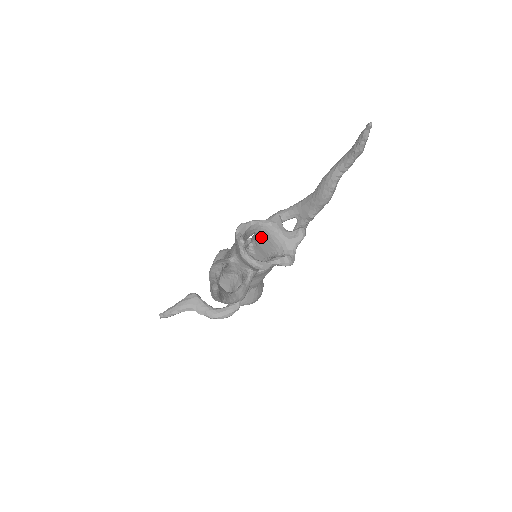
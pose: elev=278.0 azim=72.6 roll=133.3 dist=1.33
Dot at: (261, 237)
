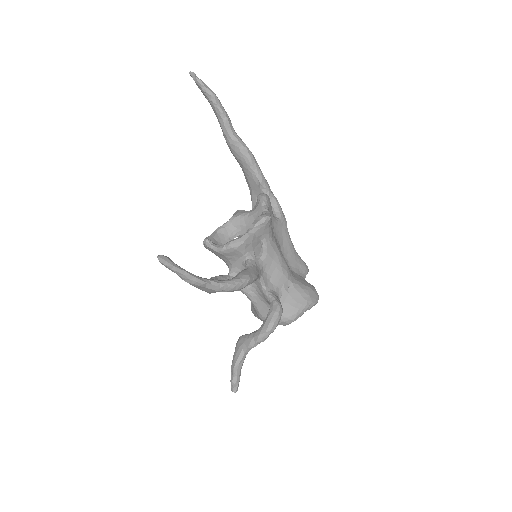
Dot at: occluded
